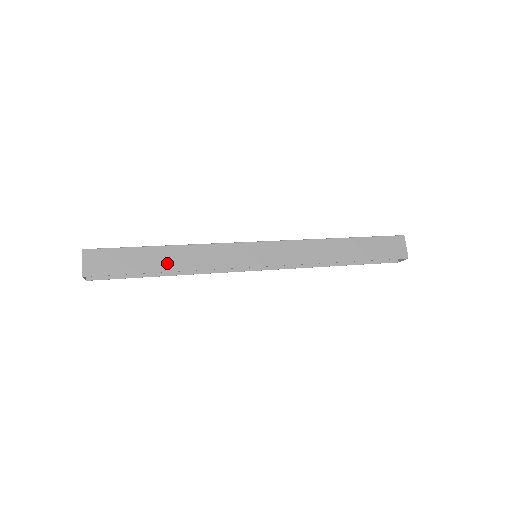
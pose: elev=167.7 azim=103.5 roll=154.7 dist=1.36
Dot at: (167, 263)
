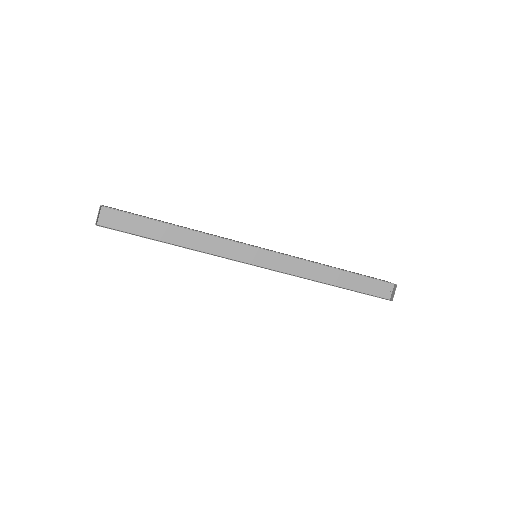
Dot at: (177, 225)
